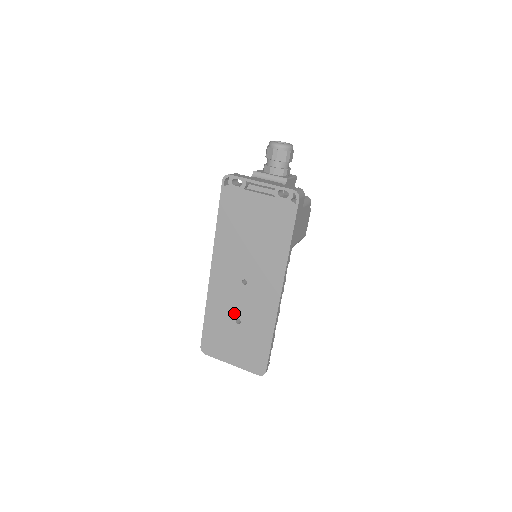
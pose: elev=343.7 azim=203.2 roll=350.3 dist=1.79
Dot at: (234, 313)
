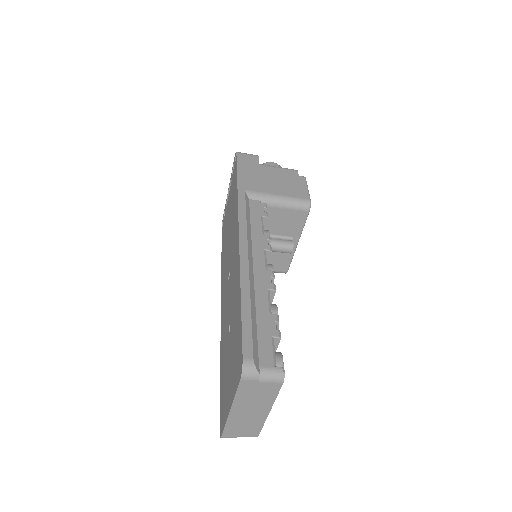
Dot at: (228, 325)
